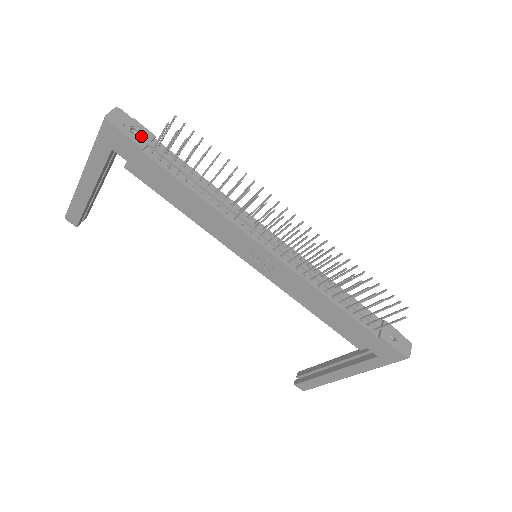
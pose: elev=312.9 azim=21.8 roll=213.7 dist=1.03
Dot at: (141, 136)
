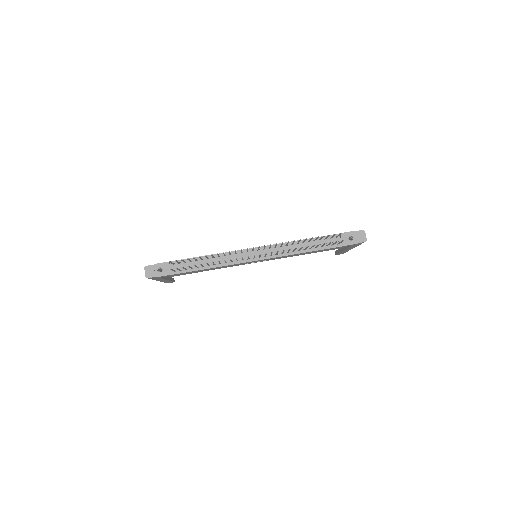
Dot at: (165, 269)
